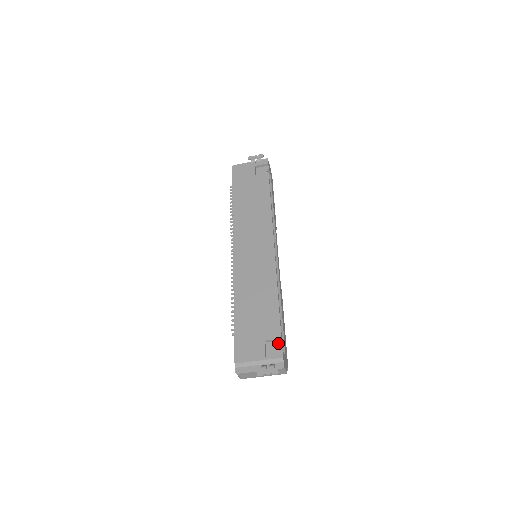
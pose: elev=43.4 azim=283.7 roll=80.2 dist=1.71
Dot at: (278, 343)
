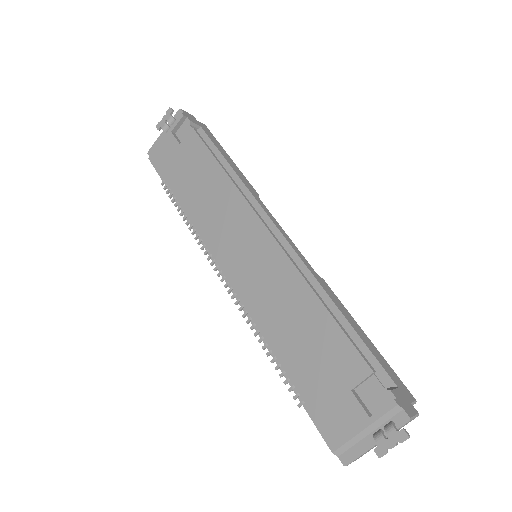
Dot at: (373, 381)
